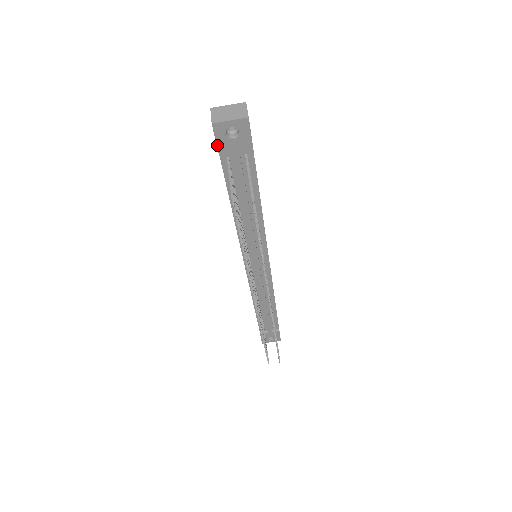
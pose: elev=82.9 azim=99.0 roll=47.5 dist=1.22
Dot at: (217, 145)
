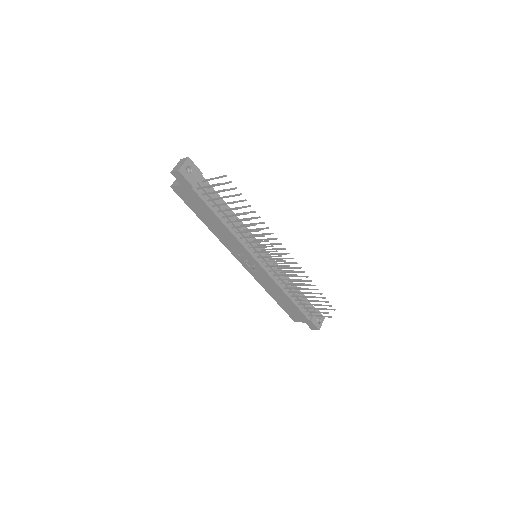
Dot at: (188, 182)
